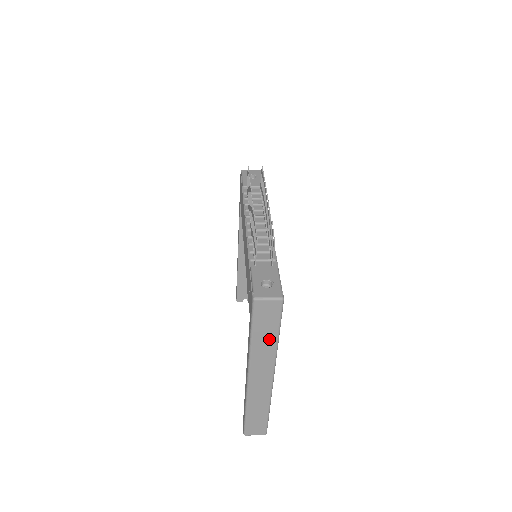
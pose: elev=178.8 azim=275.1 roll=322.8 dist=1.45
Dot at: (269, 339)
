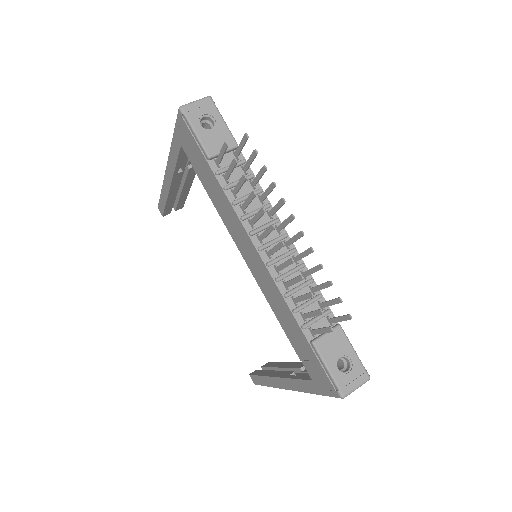
Dot at: occluded
